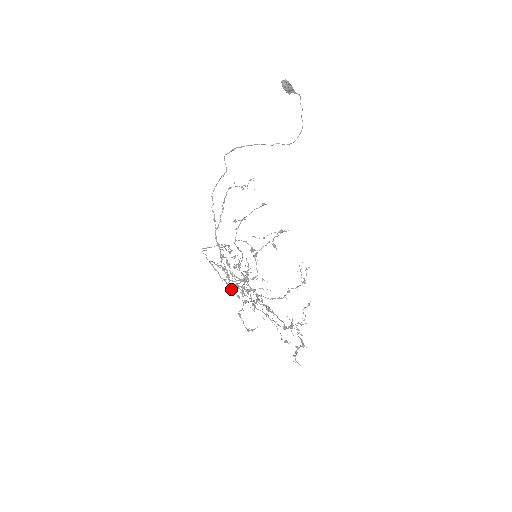
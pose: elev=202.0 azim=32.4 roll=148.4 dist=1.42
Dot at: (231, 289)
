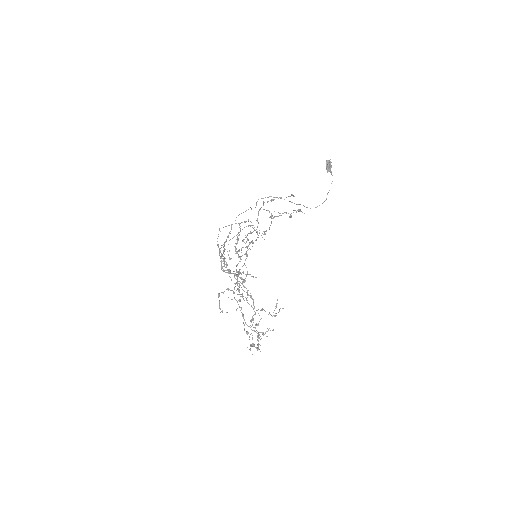
Dot at: (226, 266)
